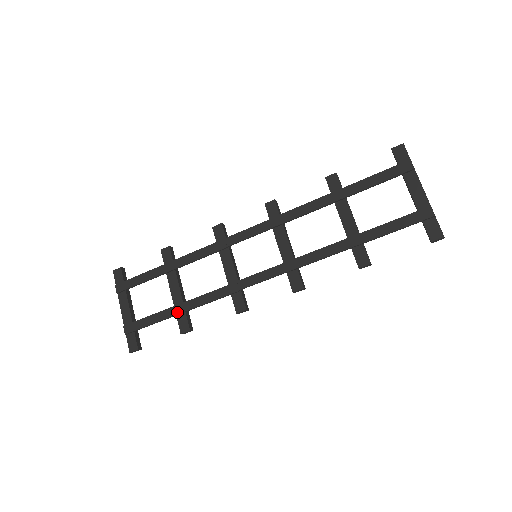
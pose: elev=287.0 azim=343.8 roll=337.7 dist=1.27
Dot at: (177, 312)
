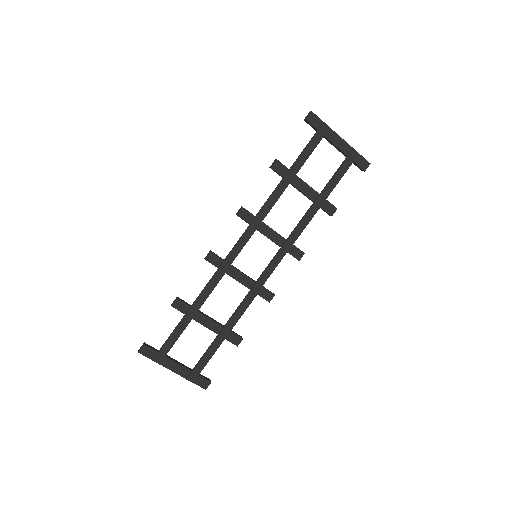
Dot at: (225, 336)
